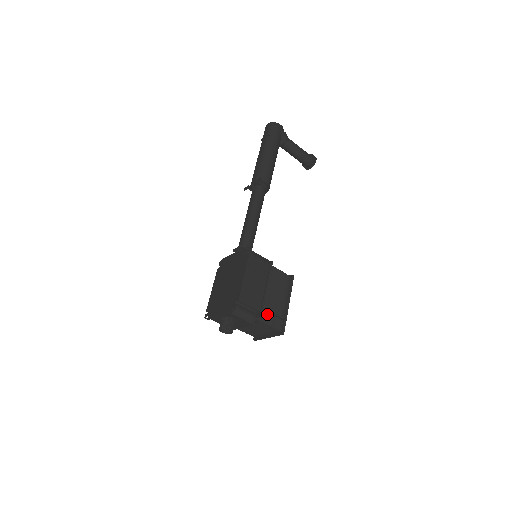
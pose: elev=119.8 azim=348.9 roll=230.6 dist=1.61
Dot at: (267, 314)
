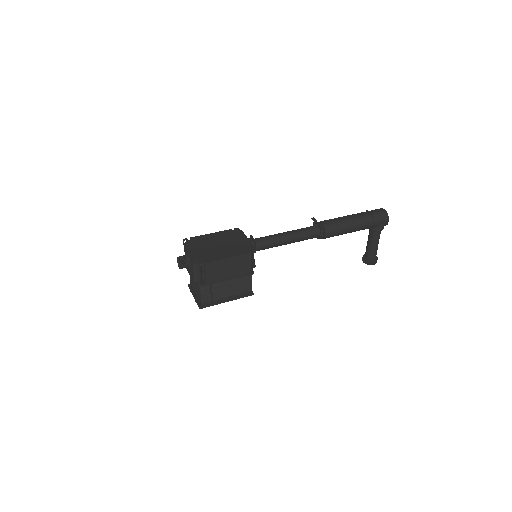
Dot at: (209, 289)
